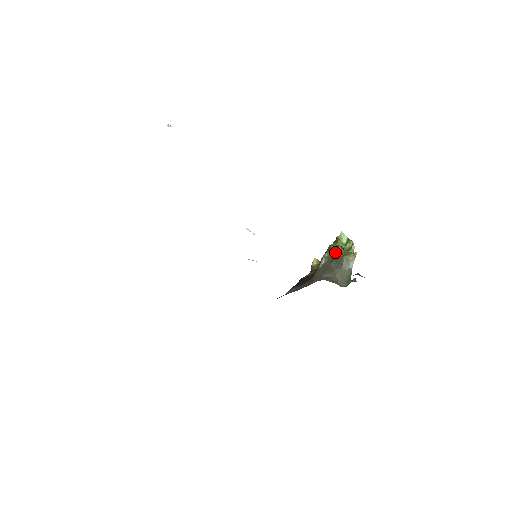
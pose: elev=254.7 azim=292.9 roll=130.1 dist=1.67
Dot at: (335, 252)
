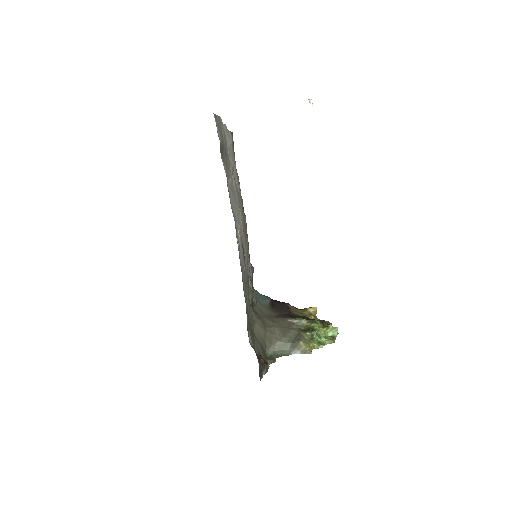
Dot at: (310, 329)
